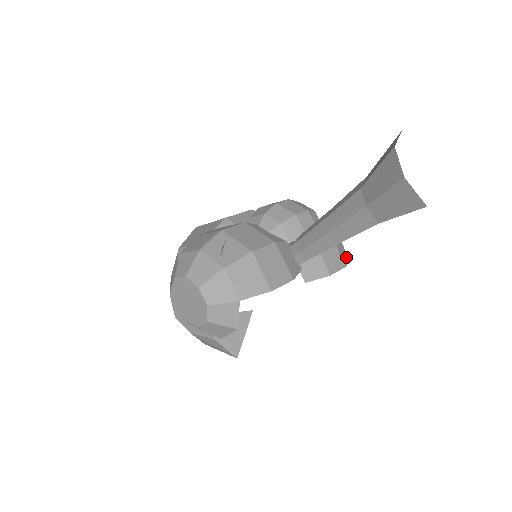
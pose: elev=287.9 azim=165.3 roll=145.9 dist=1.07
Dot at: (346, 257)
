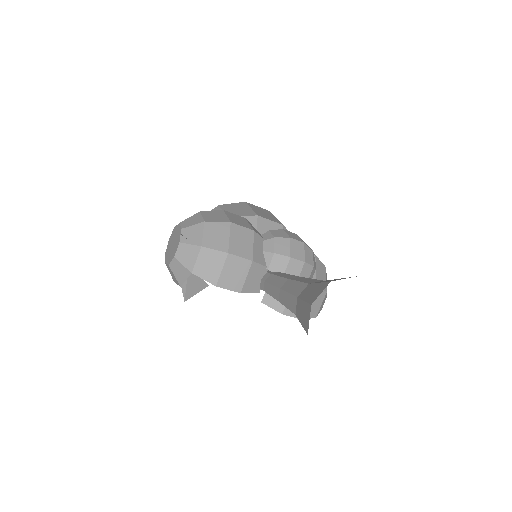
Dot at: (313, 314)
